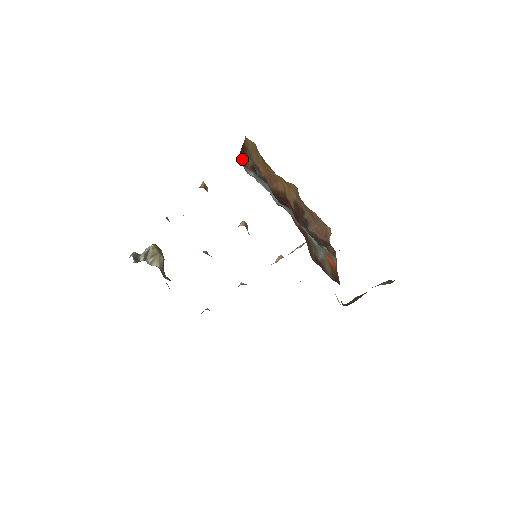
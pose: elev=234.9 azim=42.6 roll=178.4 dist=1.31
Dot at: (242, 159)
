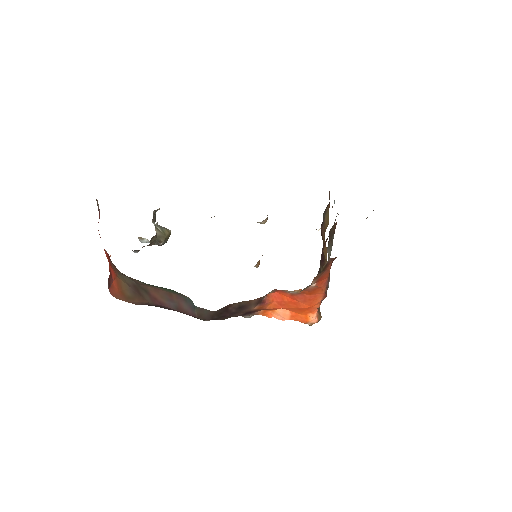
Dot at: (329, 191)
